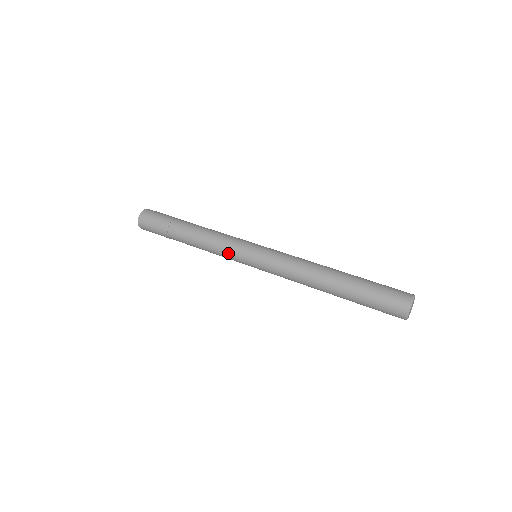
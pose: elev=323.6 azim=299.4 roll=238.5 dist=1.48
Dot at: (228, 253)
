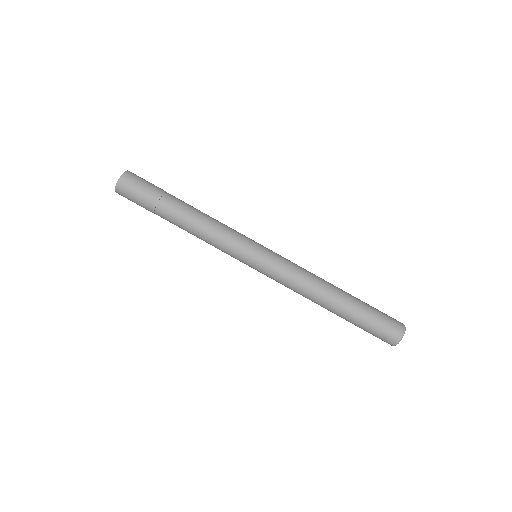
Dot at: (228, 249)
